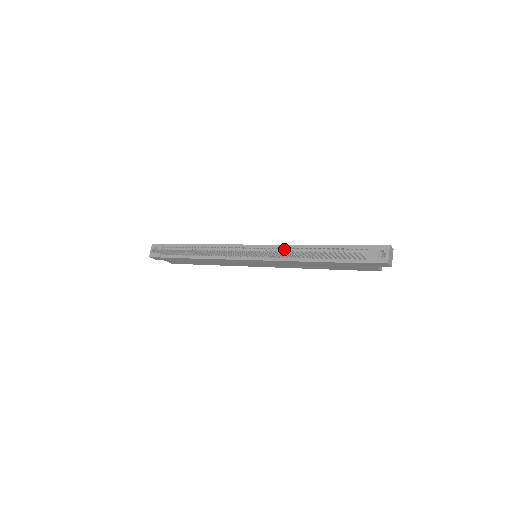
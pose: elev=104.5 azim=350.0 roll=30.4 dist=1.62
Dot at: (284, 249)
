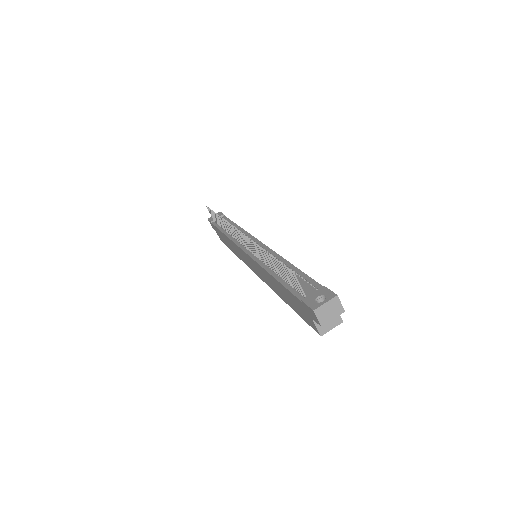
Dot at: occluded
